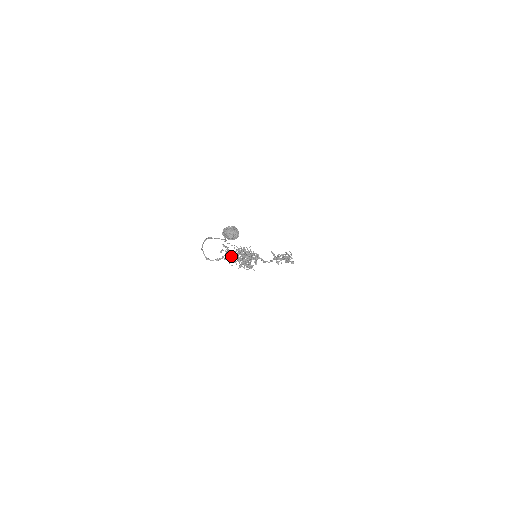
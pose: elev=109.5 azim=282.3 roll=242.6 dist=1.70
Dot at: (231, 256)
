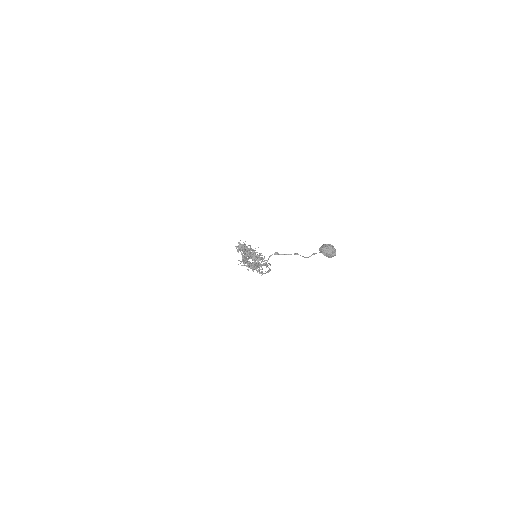
Dot at: occluded
